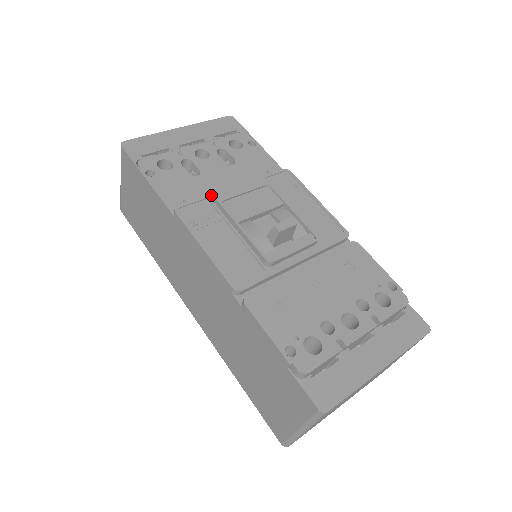
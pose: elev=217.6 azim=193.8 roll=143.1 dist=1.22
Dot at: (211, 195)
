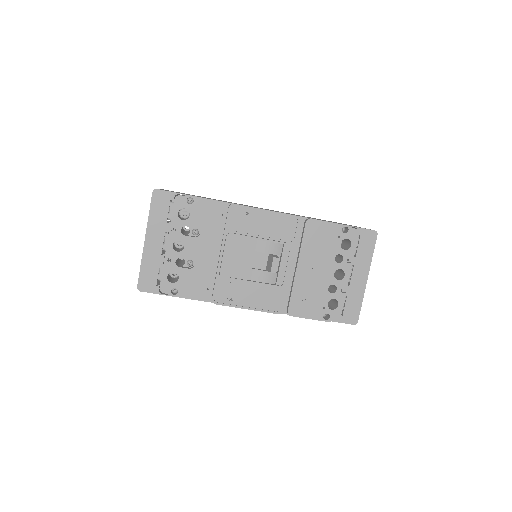
Dot at: (217, 275)
